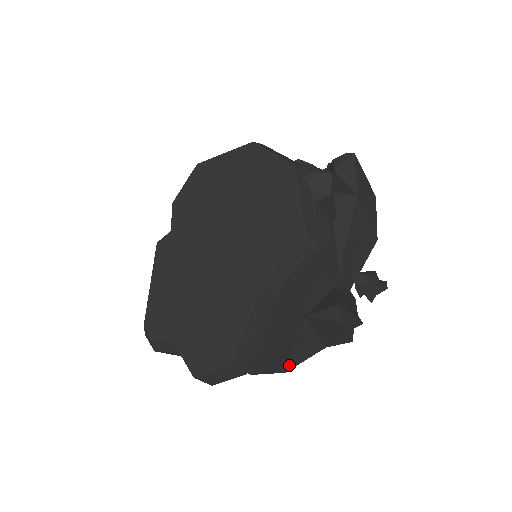
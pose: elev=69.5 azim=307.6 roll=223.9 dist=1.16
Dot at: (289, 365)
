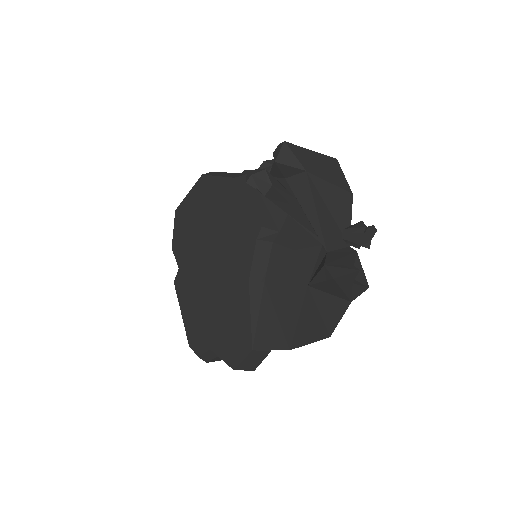
Dot at: (328, 329)
